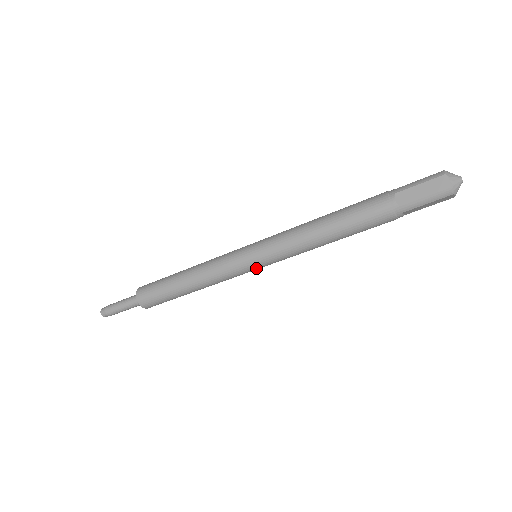
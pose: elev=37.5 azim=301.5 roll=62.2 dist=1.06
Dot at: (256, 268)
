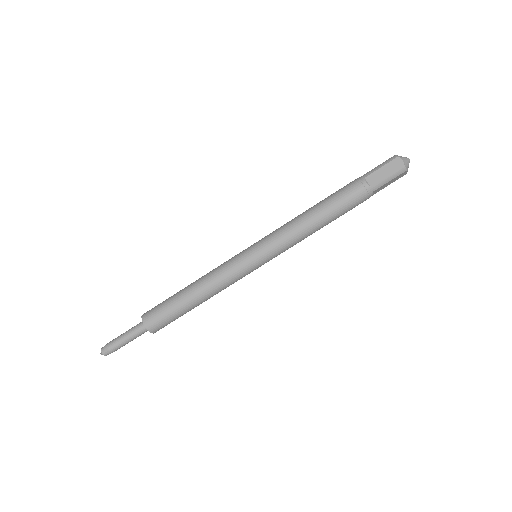
Dot at: (259, 266)
